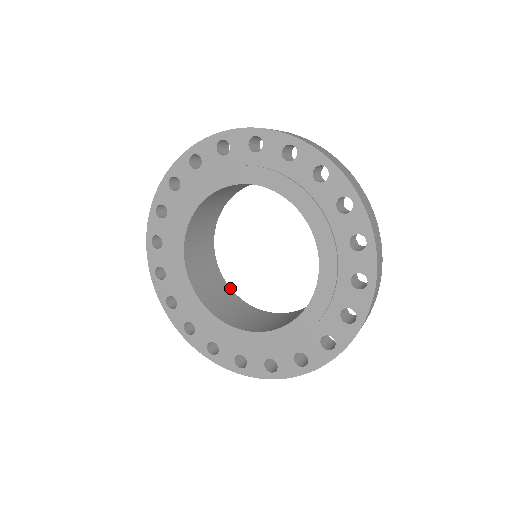
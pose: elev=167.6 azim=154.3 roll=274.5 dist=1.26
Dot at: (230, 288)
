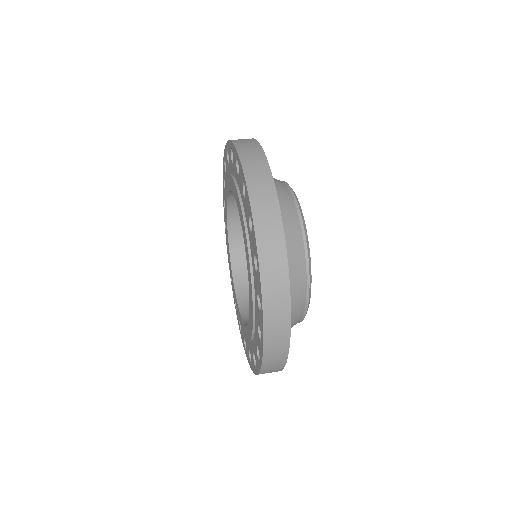
Dot at: occluded
